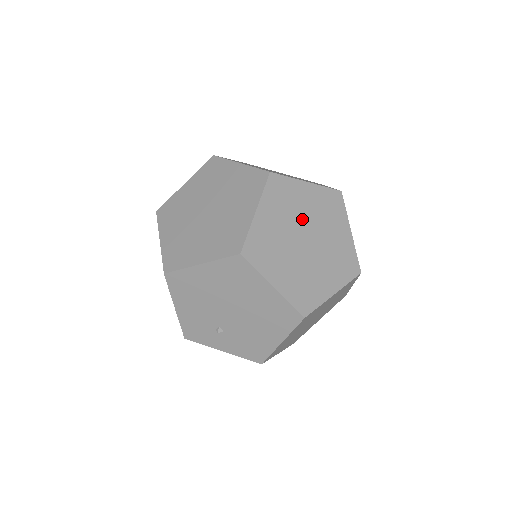
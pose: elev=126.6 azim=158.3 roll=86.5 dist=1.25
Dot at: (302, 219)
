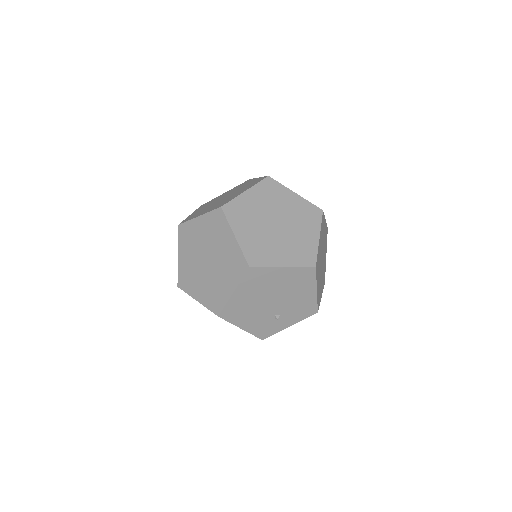
Dot at: (263, 215)
